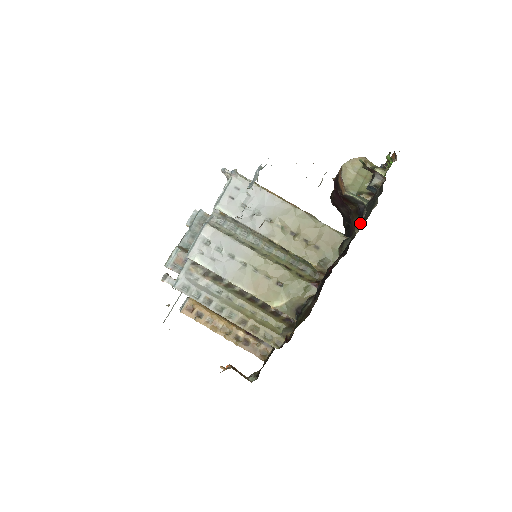
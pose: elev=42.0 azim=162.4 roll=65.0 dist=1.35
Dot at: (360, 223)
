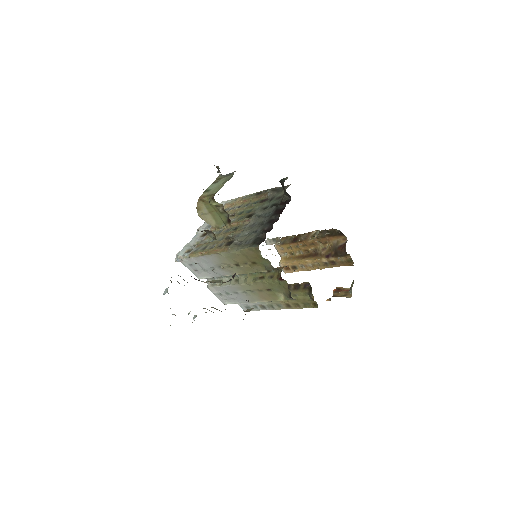
Dot at: occluded
